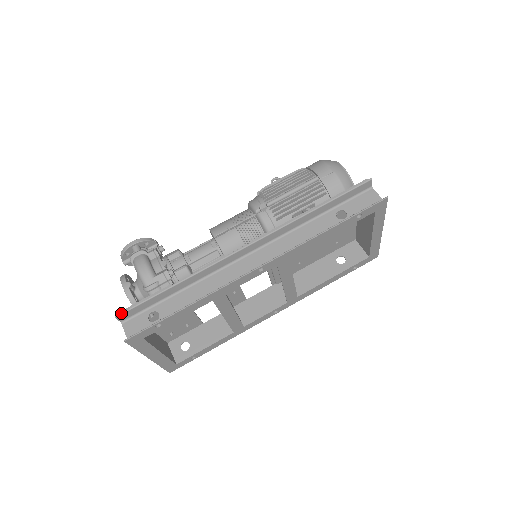
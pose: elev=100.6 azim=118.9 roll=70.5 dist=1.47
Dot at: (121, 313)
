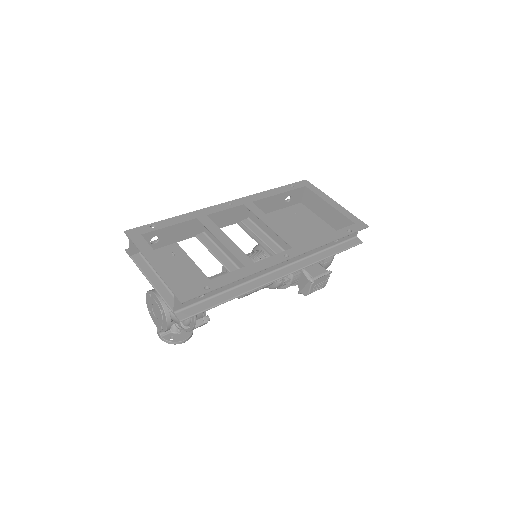
Dot at: occluded
